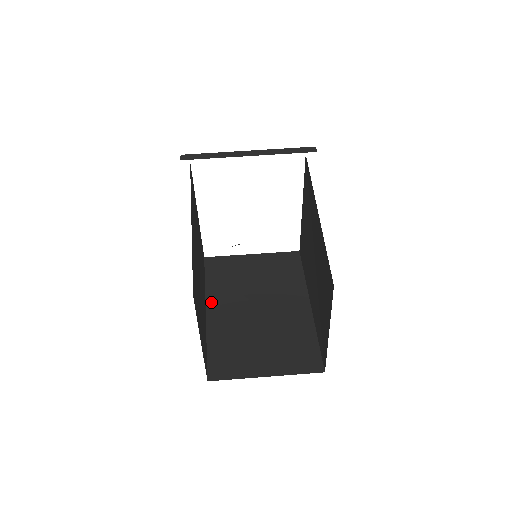
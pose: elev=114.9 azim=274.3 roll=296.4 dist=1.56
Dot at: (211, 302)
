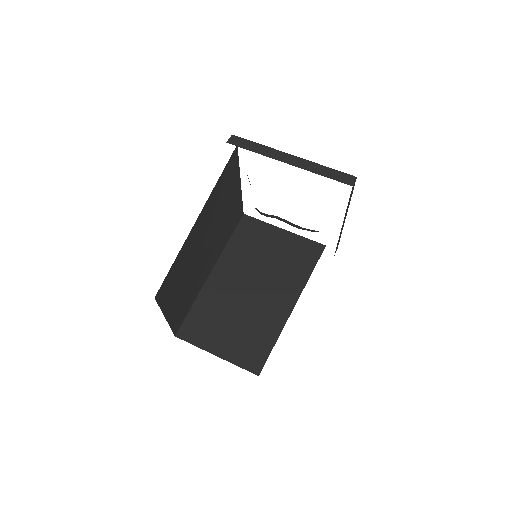
Dot at: (220, 265)
